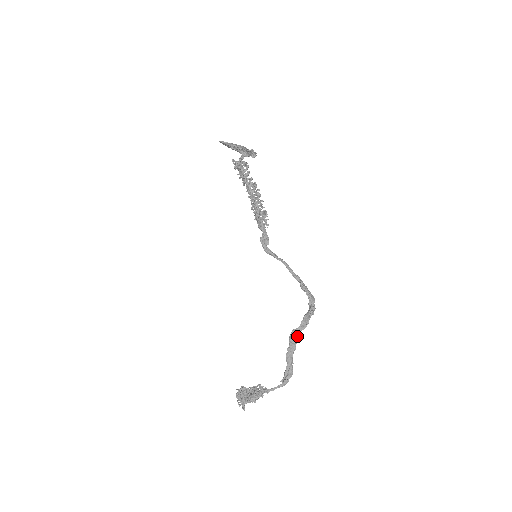
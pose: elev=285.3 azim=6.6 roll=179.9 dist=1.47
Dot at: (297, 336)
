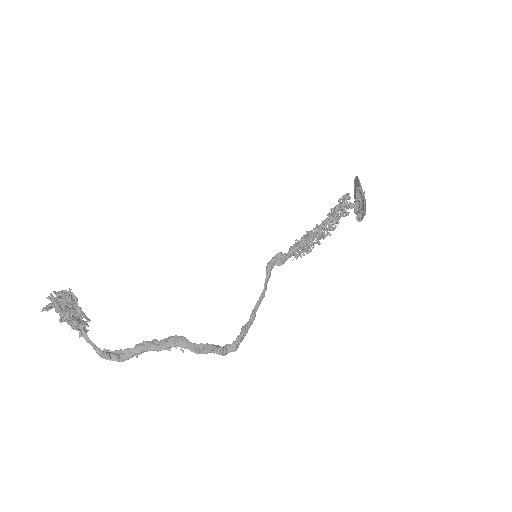
Dot at: (179, 345)
